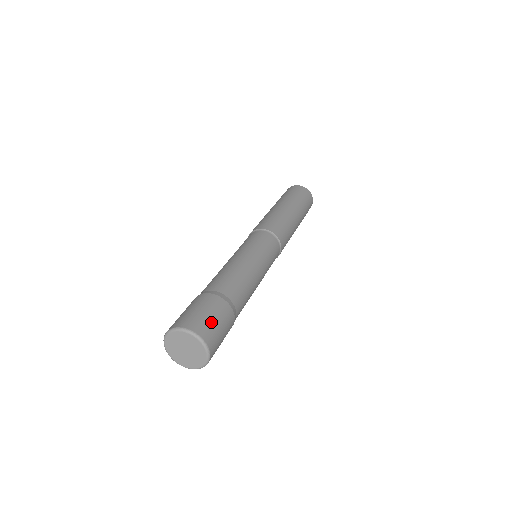
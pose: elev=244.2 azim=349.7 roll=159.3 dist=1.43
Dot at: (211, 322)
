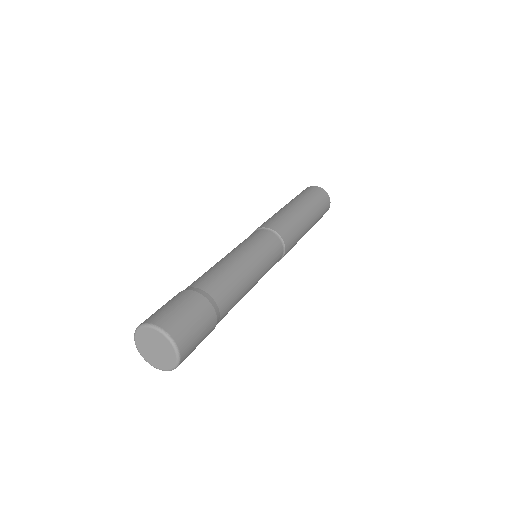
Dot at: (192, 330)
